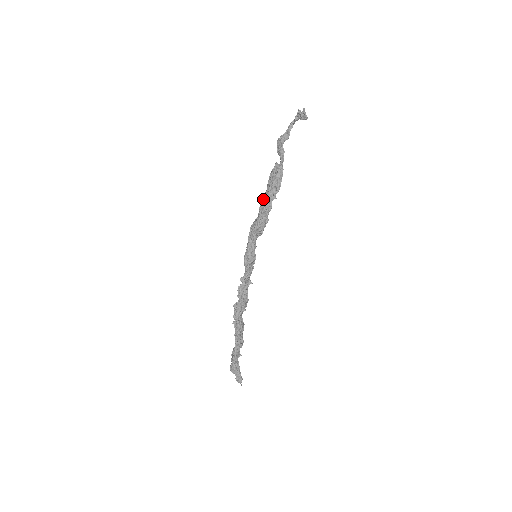
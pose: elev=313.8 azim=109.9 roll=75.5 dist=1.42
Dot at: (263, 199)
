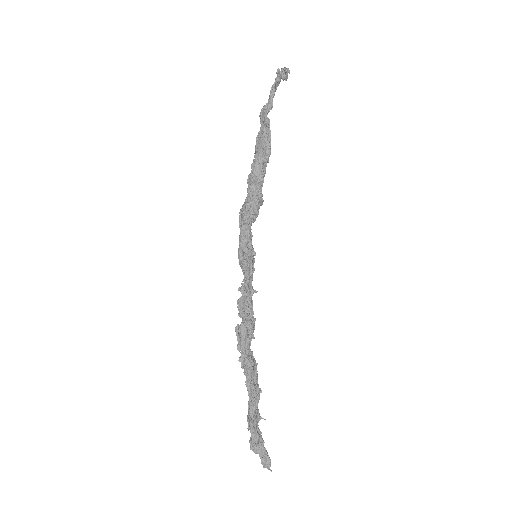
Dot at: occluded
